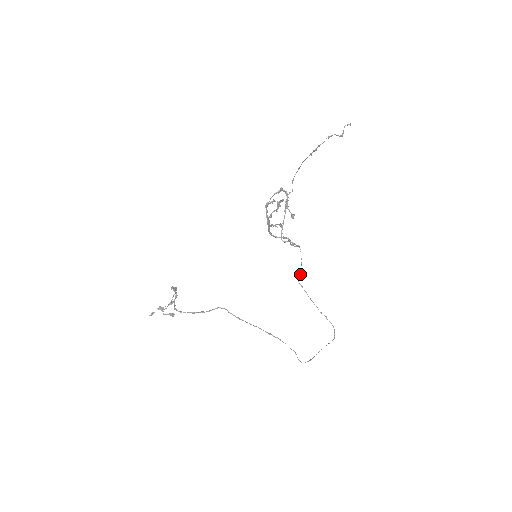
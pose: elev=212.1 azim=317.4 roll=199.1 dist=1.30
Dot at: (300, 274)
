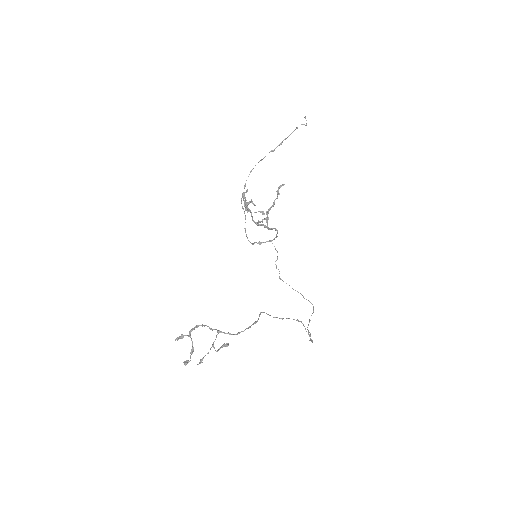
Dot at: (276, 267)
